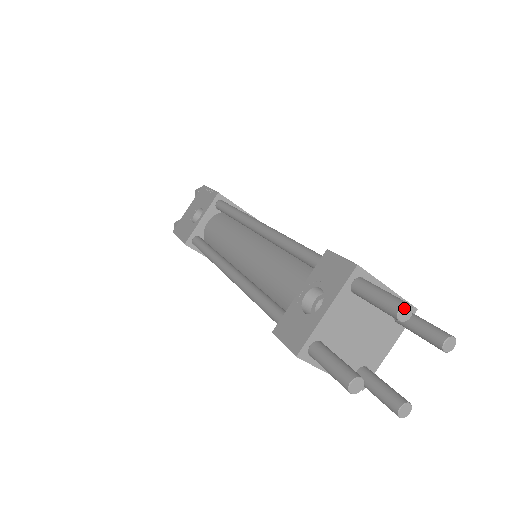
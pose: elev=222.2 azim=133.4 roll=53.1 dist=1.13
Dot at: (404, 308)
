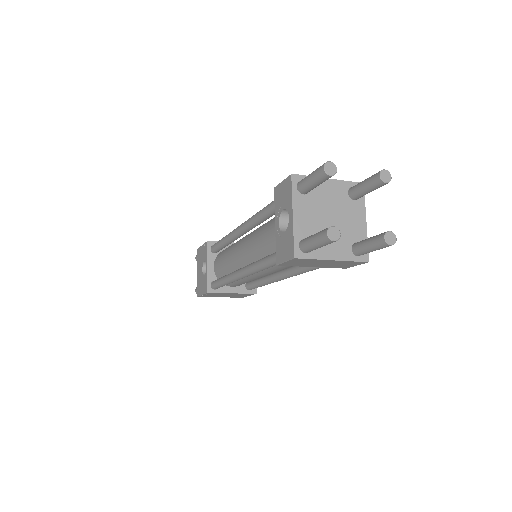
Dot at: (326, 165)
